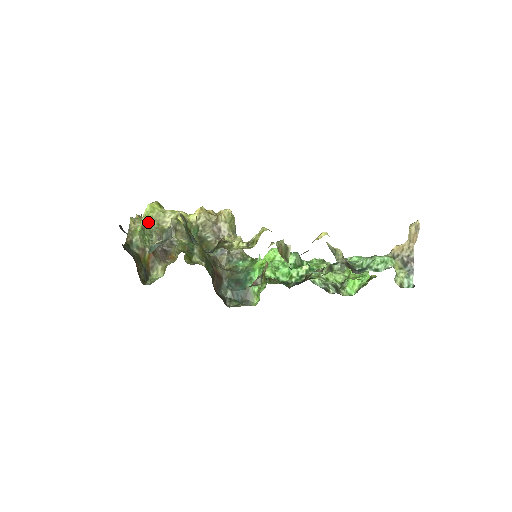
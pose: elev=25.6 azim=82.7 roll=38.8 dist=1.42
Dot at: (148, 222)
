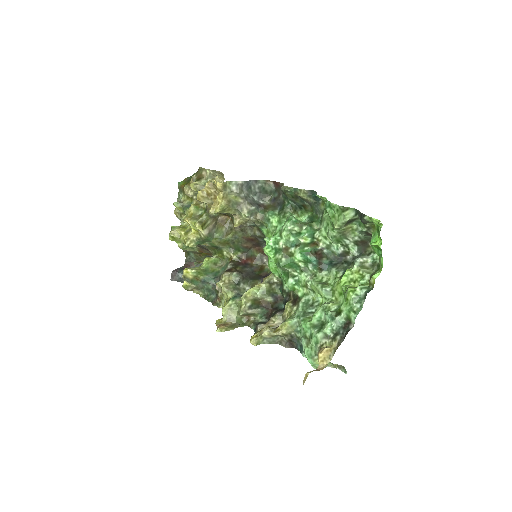
Dot at: occluded
